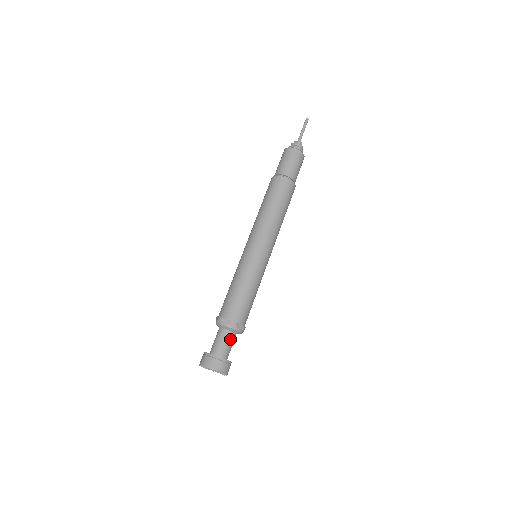
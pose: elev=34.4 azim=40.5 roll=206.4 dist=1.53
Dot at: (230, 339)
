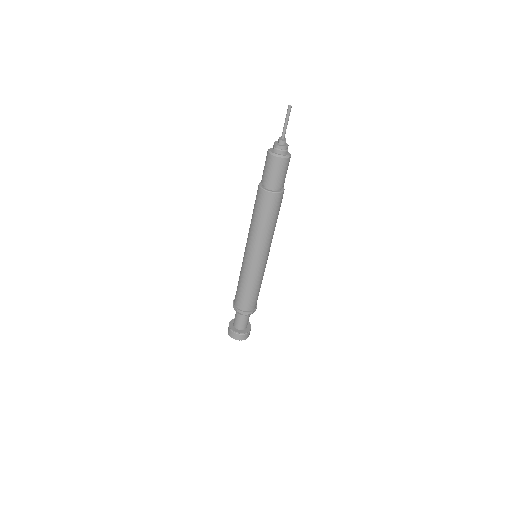
Dot at: (242, 318)
